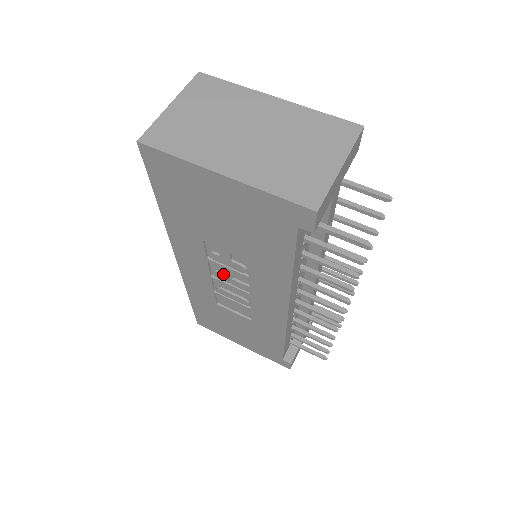
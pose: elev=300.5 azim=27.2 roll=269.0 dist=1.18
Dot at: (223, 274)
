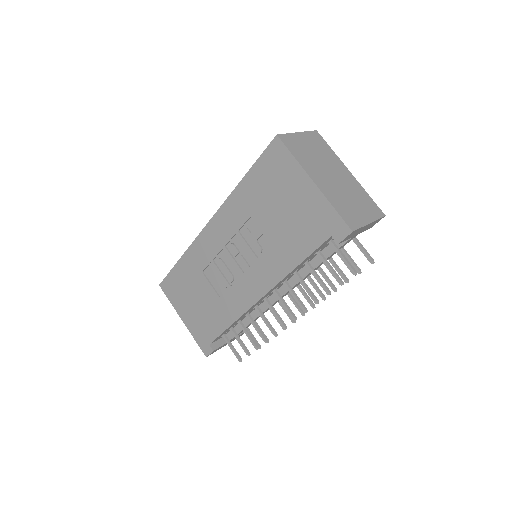
Dot at: (237, 249)
